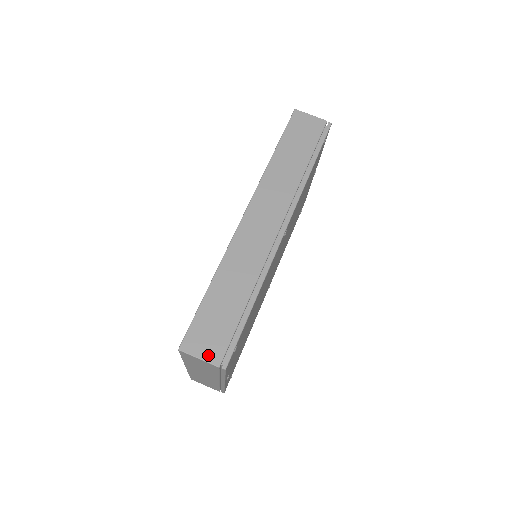
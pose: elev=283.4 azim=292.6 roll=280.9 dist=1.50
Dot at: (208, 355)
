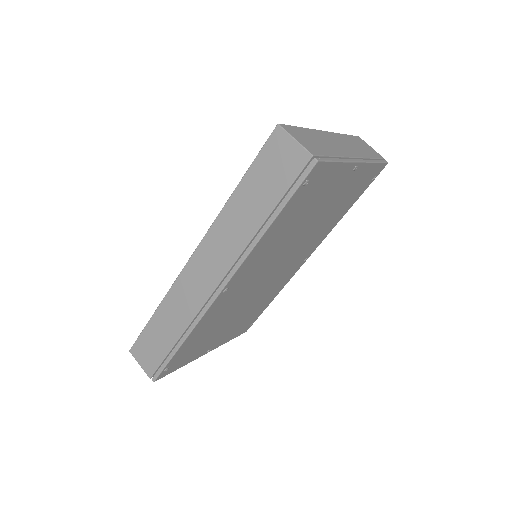
Dot at: (145, 366)
